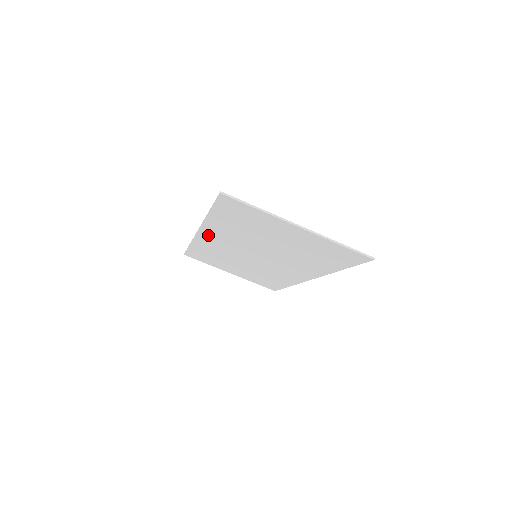
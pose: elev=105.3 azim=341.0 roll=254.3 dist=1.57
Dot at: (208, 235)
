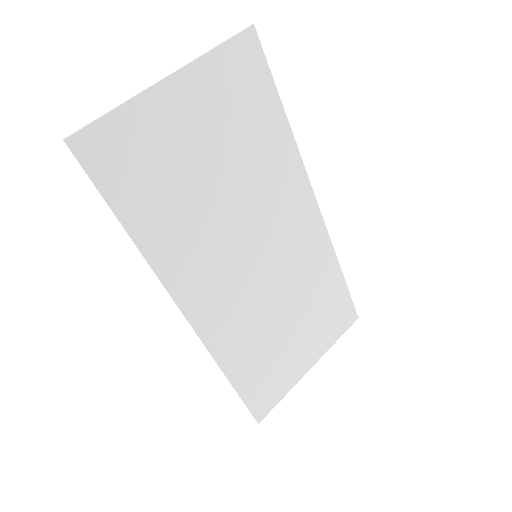
Dot at: (194, 300)
